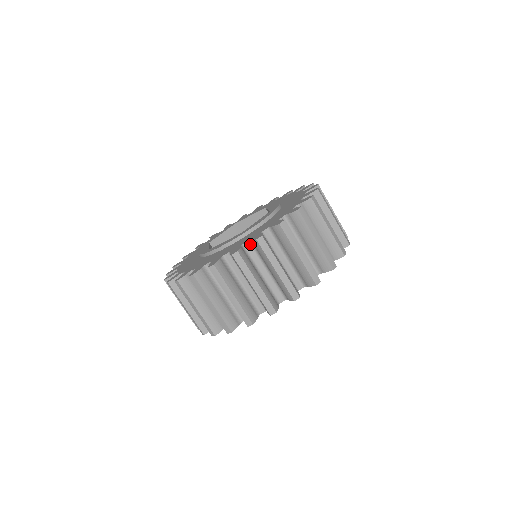
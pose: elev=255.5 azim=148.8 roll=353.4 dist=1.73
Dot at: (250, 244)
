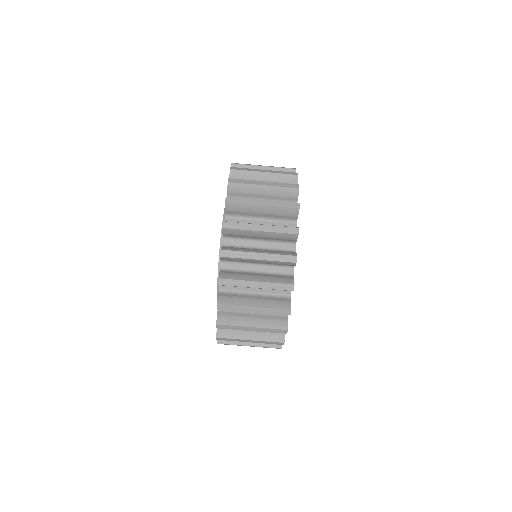
Dot at: occluded
